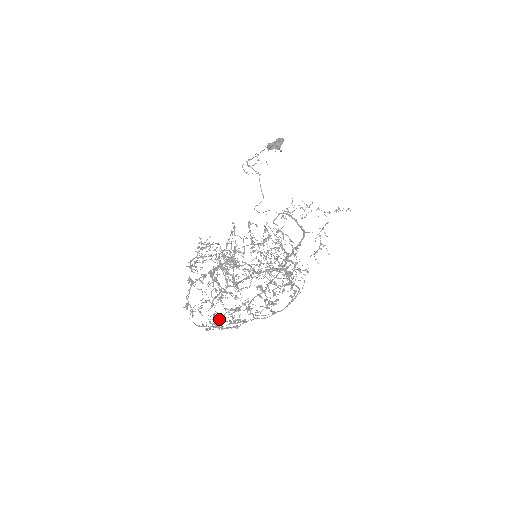
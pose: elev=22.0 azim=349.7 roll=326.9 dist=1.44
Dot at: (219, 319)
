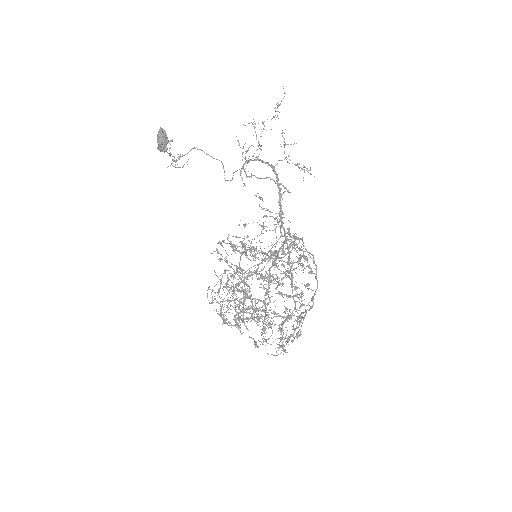
Dot at: occluded
